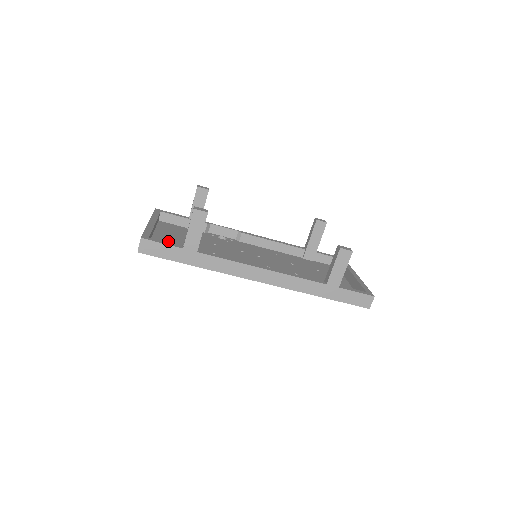
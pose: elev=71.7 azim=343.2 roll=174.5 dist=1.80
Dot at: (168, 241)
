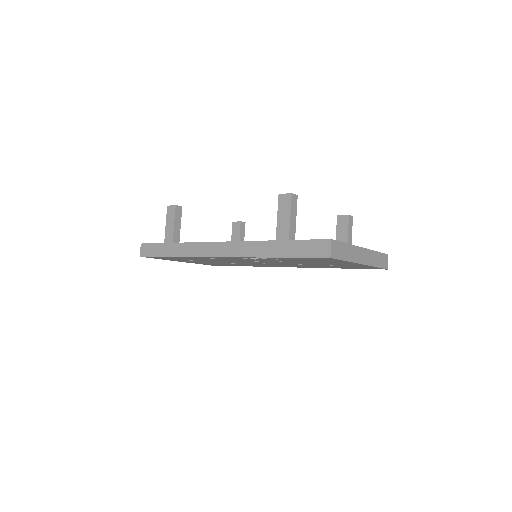
Dot at: occluded
